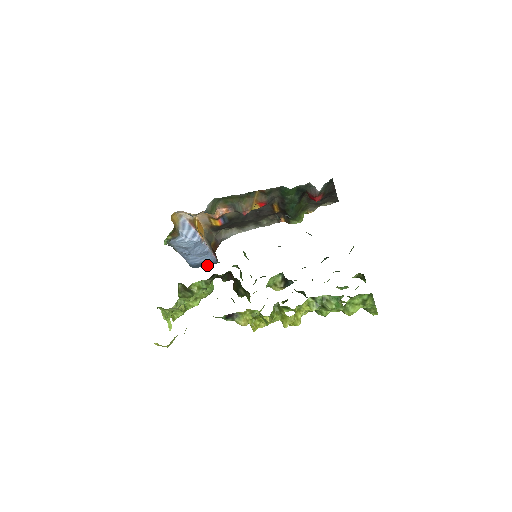
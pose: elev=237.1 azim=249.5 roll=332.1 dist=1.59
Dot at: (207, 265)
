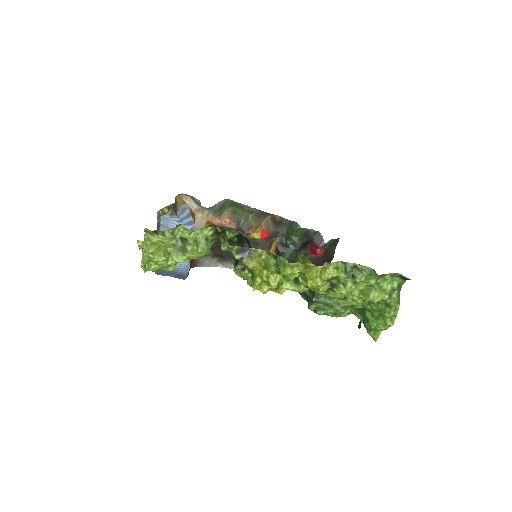
Dot at: (174, 275)
